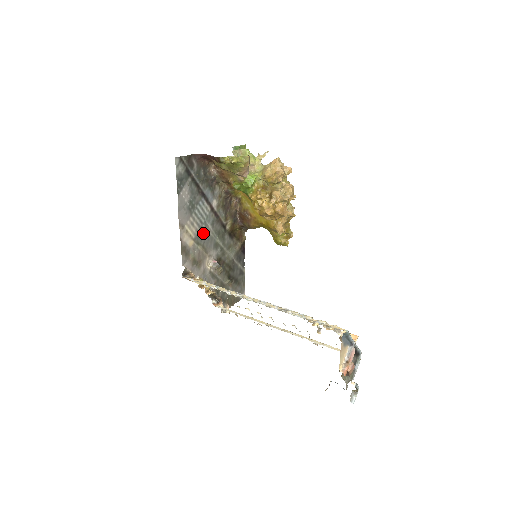
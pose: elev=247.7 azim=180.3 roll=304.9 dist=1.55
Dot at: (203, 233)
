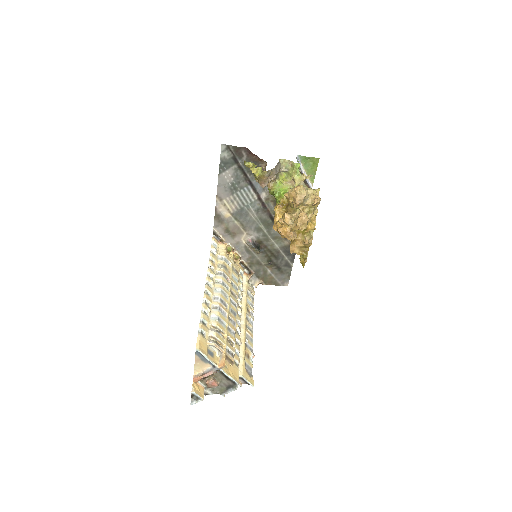
Dot at: (244, 213)
